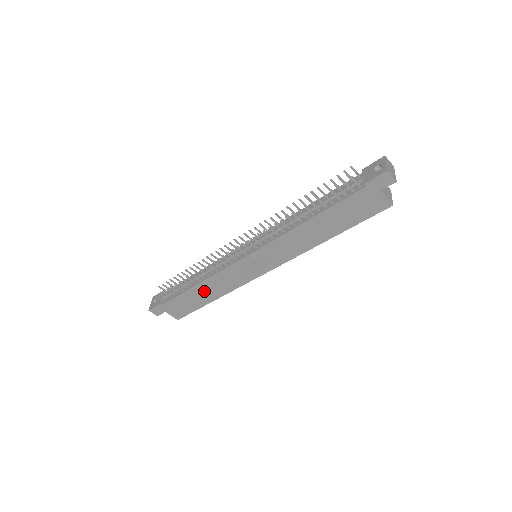
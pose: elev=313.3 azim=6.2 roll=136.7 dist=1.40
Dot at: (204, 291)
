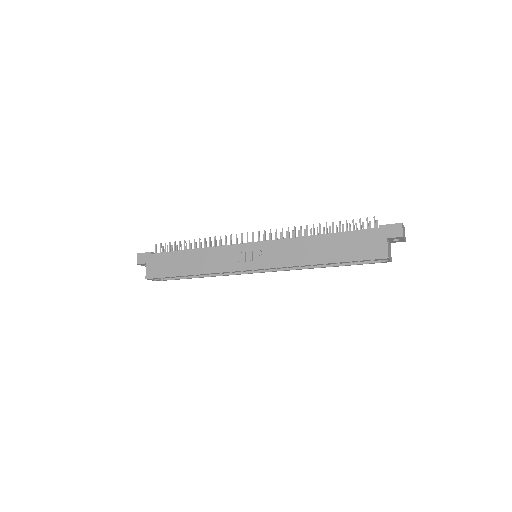
Dot at: (193, 260)
